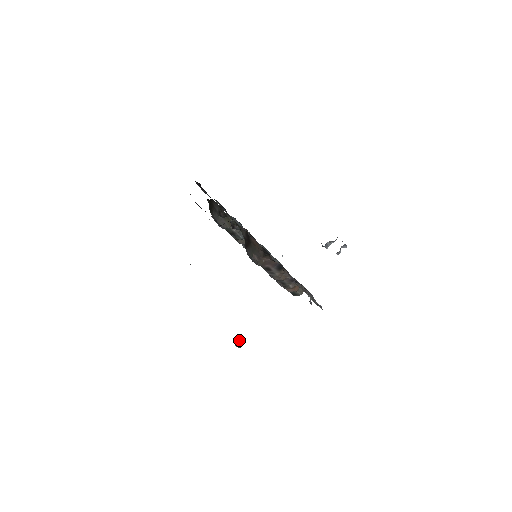
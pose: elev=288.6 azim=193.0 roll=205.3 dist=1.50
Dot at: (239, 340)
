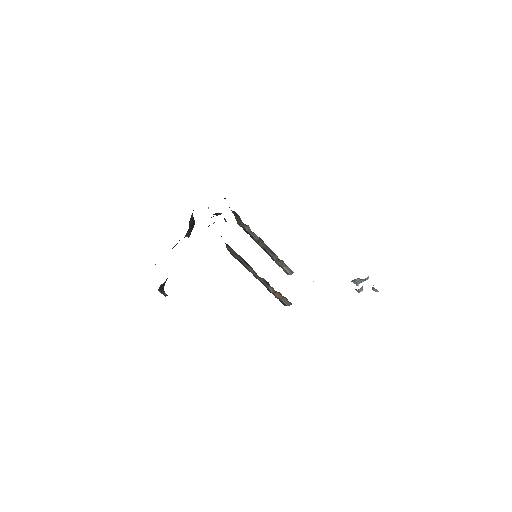
Dot at: (160, 287)
